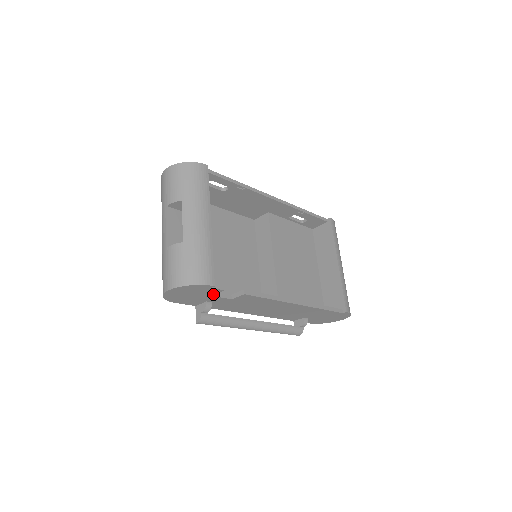
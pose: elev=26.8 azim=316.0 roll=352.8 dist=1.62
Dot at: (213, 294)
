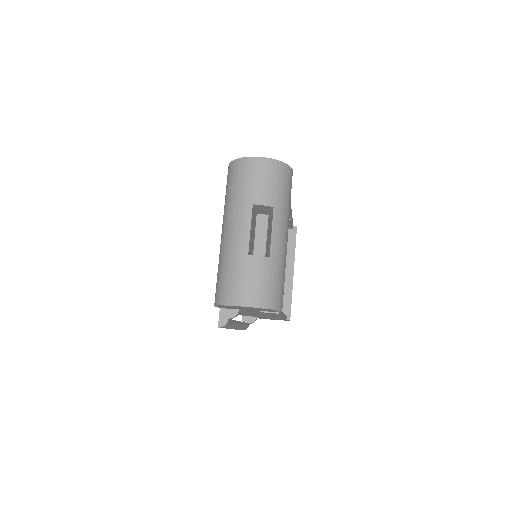
Dot at: occluded
